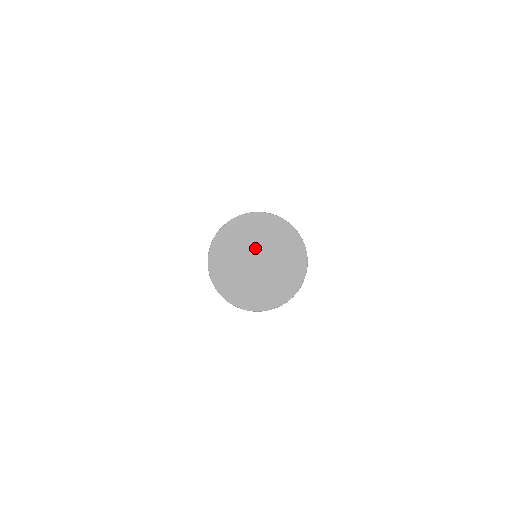
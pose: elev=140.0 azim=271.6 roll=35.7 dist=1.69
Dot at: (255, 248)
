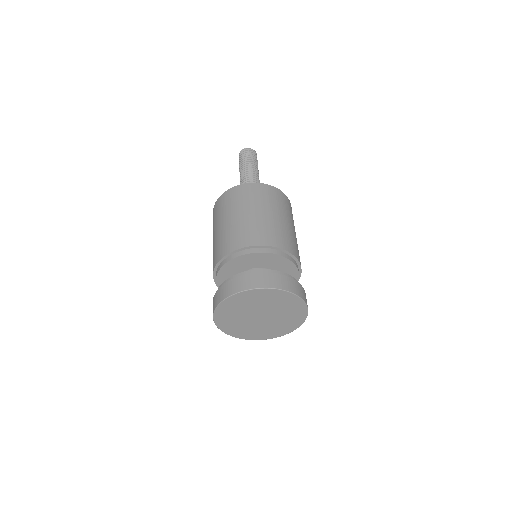
Dot at: (258, 309)
